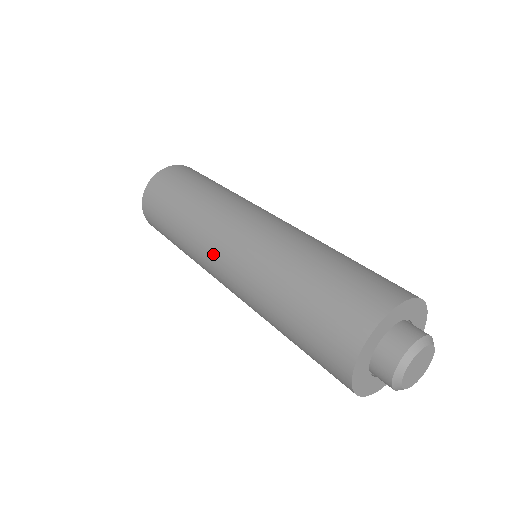
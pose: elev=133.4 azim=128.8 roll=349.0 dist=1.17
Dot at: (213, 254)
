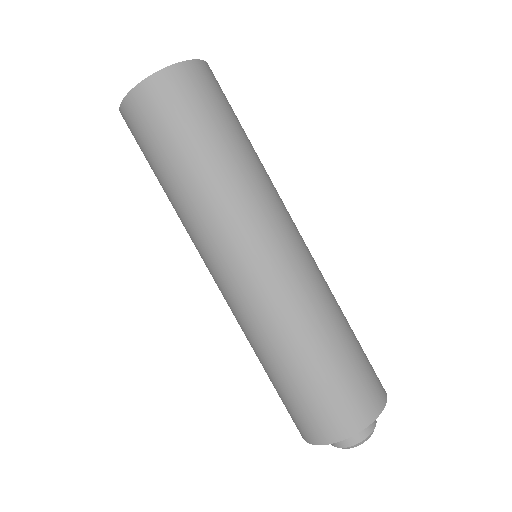
Dot at: (220, 262)
